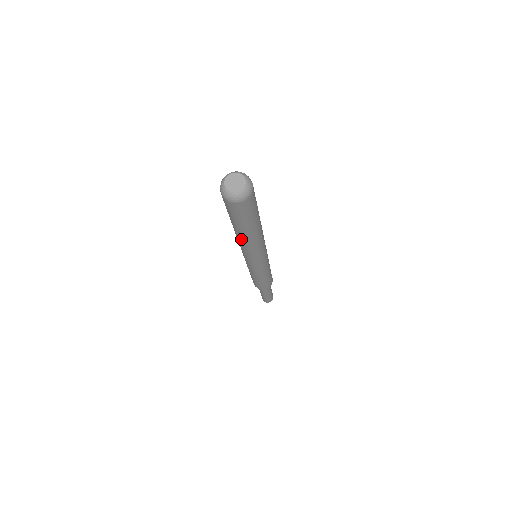
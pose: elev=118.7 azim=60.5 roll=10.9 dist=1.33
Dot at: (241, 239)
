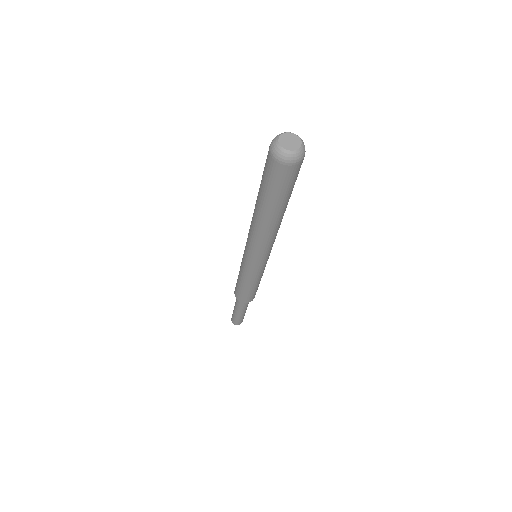
Dot at: (258, 220)
